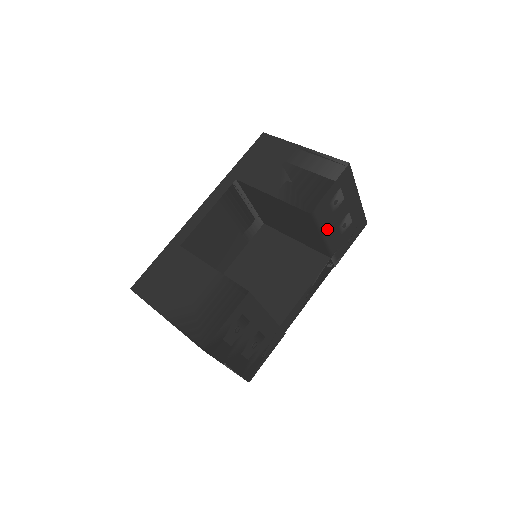
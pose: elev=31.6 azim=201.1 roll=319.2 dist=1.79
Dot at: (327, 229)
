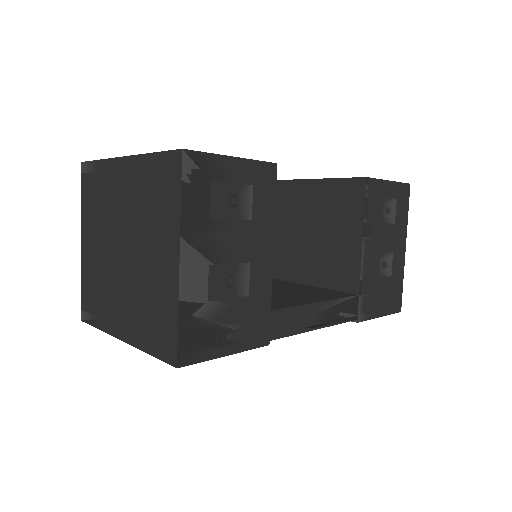
Dot at: (370, 236)
